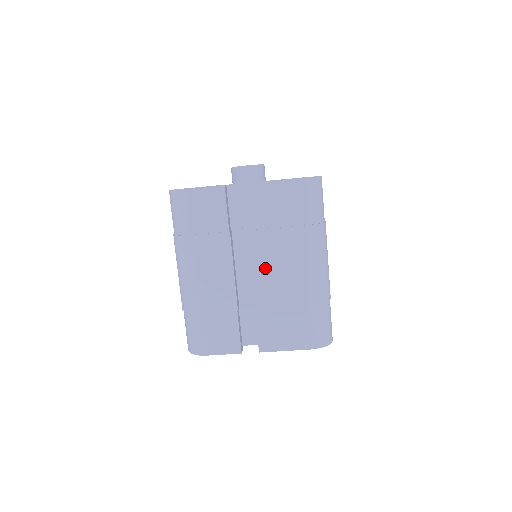
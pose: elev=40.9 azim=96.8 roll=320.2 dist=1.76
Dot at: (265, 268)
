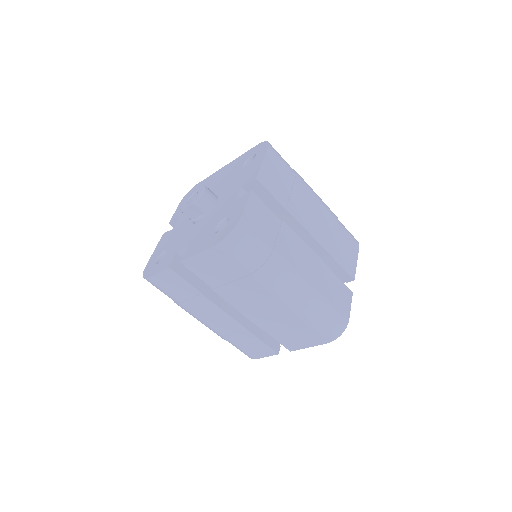
Dot at: (248, 307)
